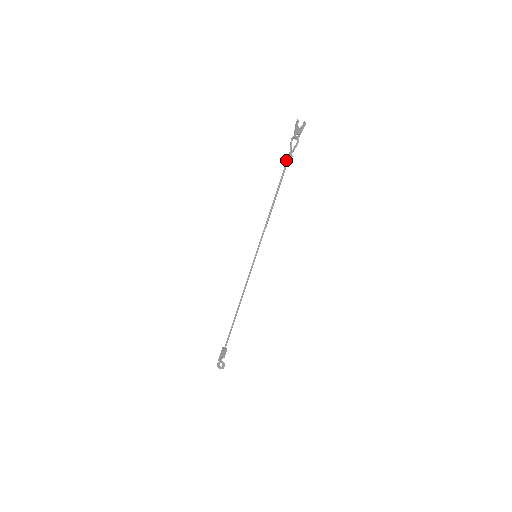
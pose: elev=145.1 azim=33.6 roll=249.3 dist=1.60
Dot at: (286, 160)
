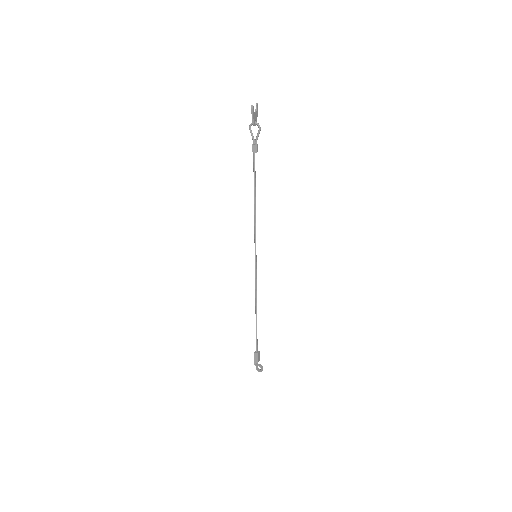
Dot at: (253, 151)
